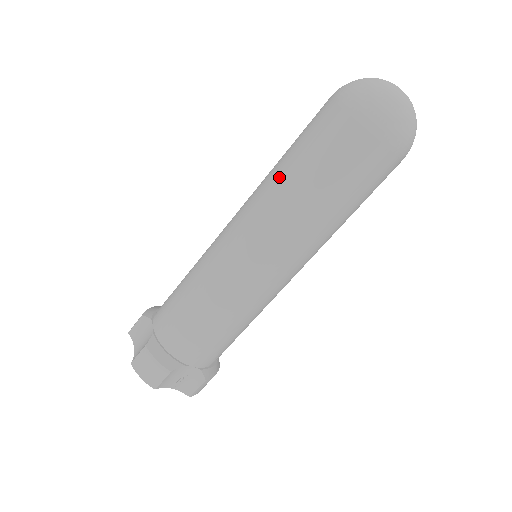
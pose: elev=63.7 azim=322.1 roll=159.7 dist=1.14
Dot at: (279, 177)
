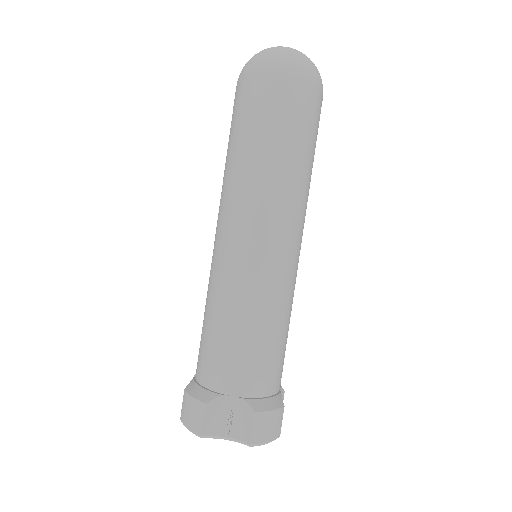
Dot at: occluded
